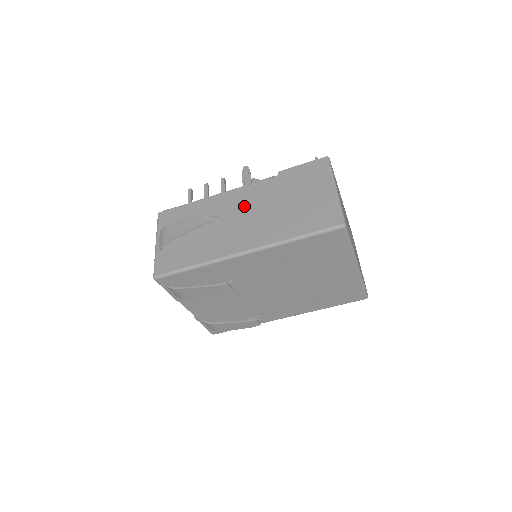
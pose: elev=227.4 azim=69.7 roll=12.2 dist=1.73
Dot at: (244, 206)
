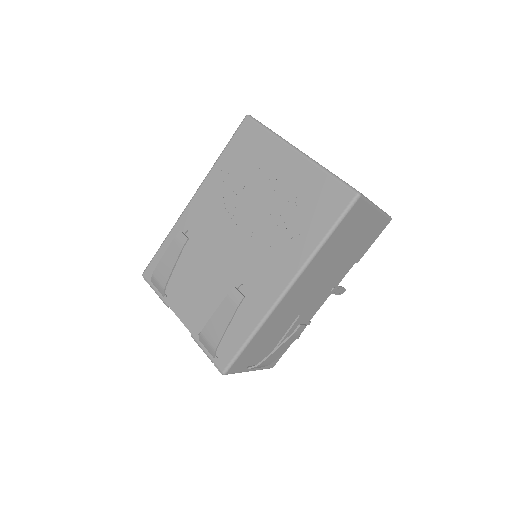
Dot at: occluded
